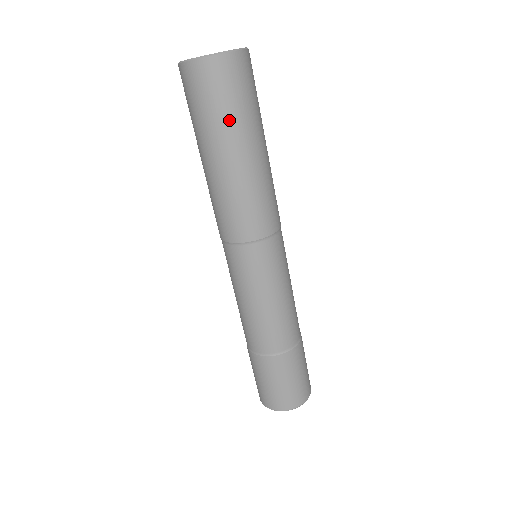
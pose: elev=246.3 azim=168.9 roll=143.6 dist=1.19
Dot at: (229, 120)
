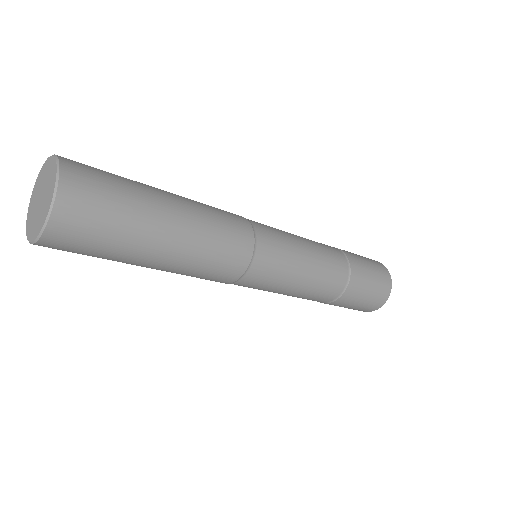
Dot at: (125, 237)
